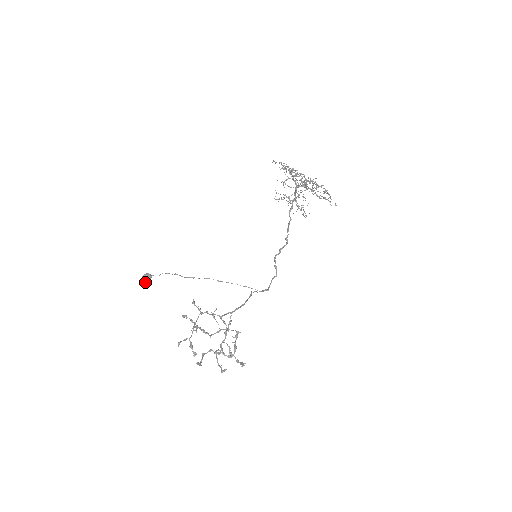
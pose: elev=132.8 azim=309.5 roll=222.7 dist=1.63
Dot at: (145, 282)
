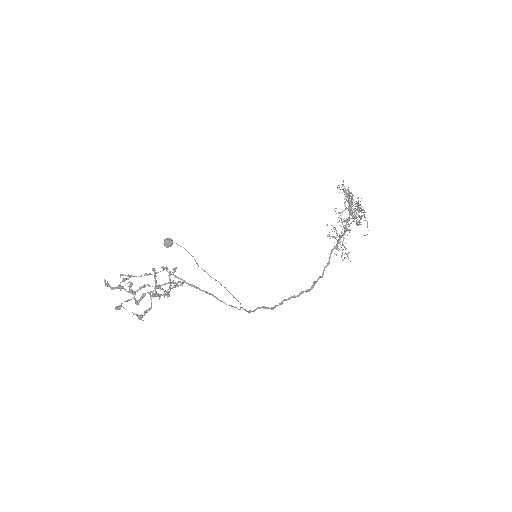
Dot at: (164, 244)
